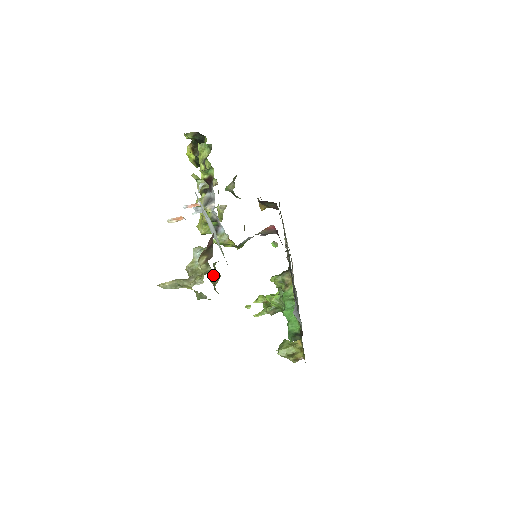
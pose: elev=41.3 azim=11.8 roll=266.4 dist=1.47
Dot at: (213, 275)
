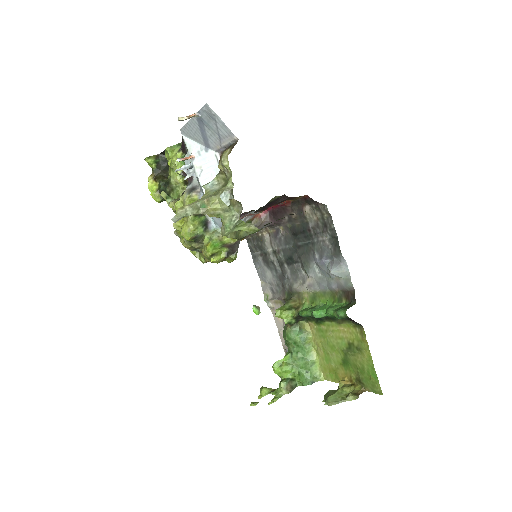
Dot at: occluded
